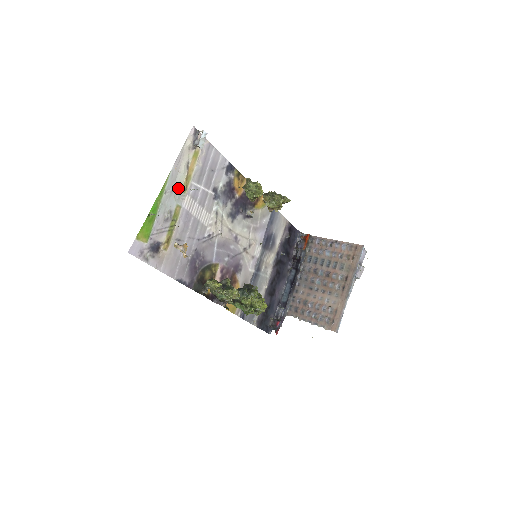
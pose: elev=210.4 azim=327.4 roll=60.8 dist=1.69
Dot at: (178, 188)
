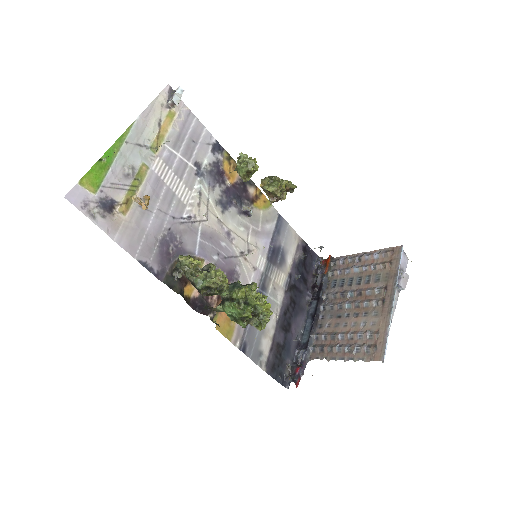
Dot at: (145, 144)
